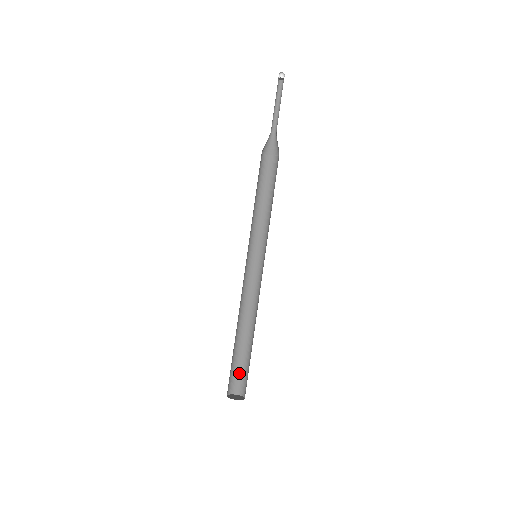
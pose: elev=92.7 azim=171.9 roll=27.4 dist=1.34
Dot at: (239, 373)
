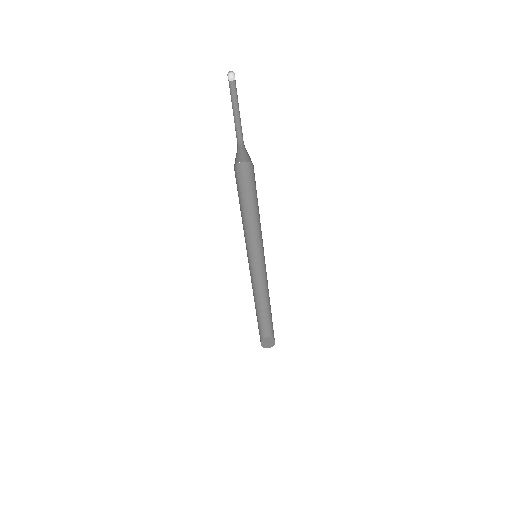
Dot at: (263, 327)
